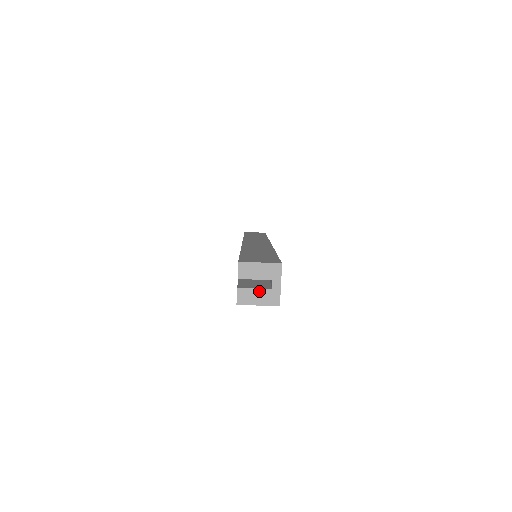
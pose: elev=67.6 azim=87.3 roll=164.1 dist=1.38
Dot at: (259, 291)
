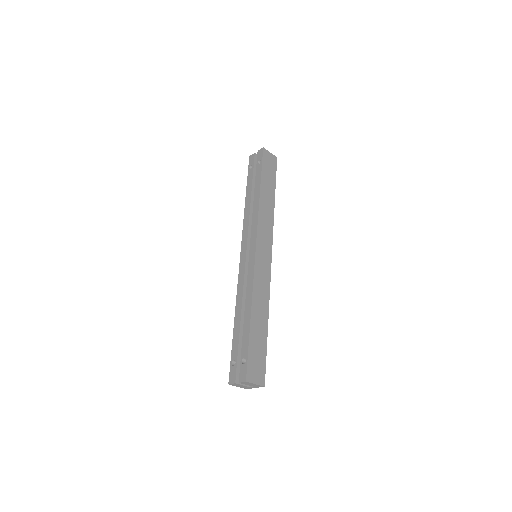
Dot at: (244, 386)
